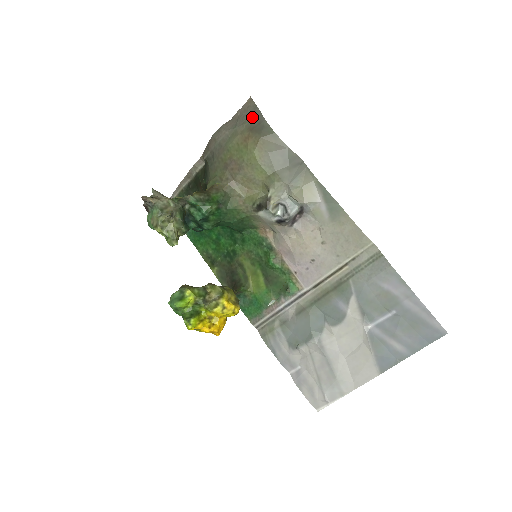
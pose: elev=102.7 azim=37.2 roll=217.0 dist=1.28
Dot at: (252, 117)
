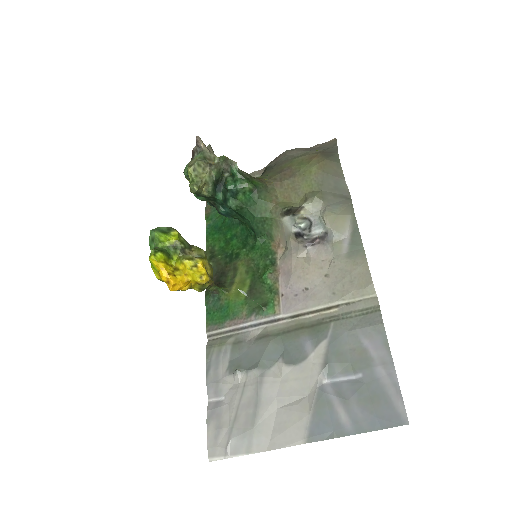
Dot at: (328, 148)
